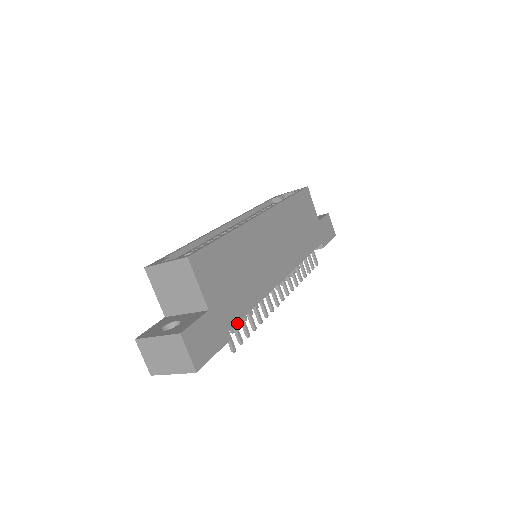
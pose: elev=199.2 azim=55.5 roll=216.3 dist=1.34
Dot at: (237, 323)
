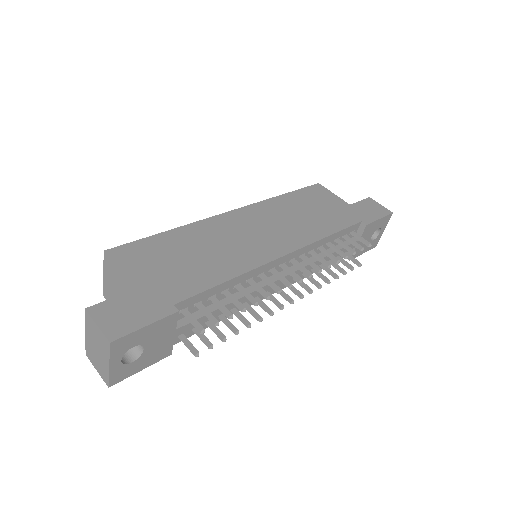
Dot at: (245, 324)
